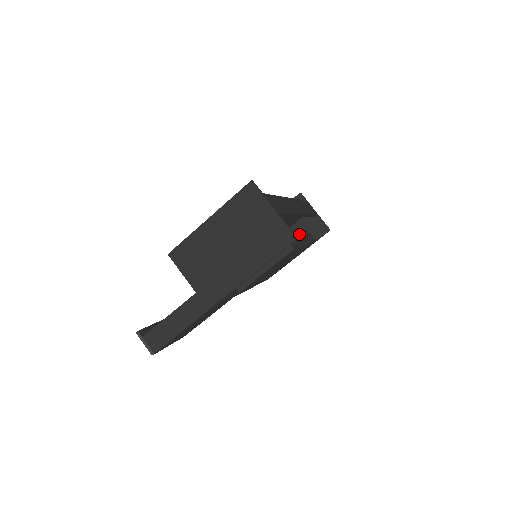
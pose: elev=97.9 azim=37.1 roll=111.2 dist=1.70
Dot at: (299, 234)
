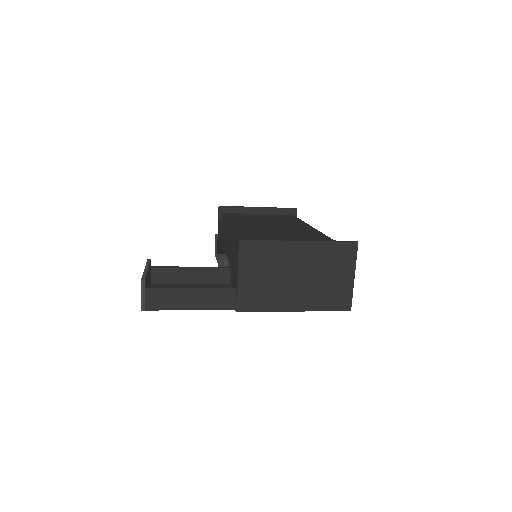
Dot at: occluded
